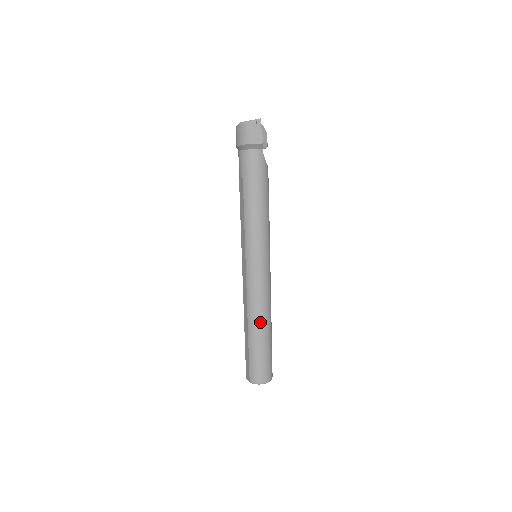
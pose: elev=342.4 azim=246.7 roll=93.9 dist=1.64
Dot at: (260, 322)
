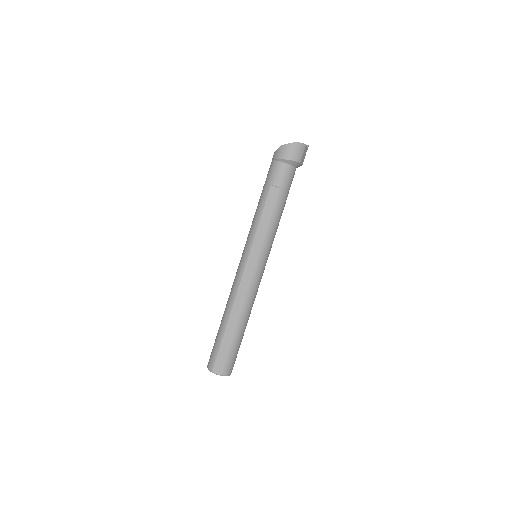
Dot at: (249, 316)
